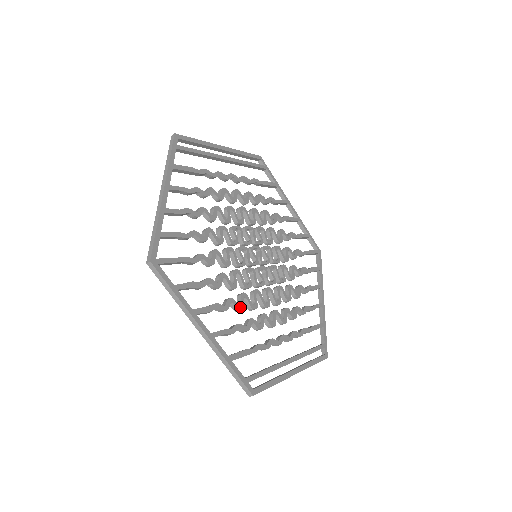
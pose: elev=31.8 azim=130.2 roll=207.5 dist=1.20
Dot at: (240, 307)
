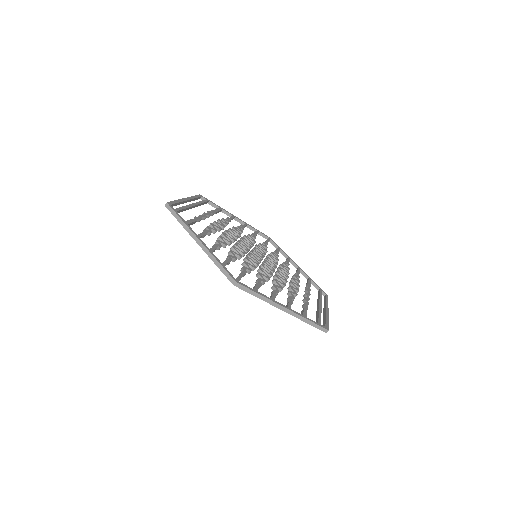
Dot at: (281, 287)
